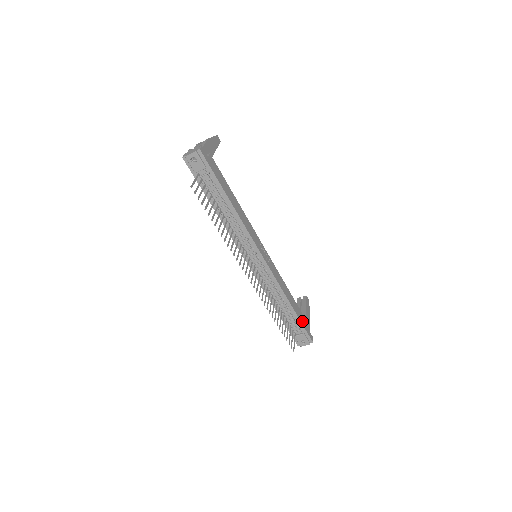
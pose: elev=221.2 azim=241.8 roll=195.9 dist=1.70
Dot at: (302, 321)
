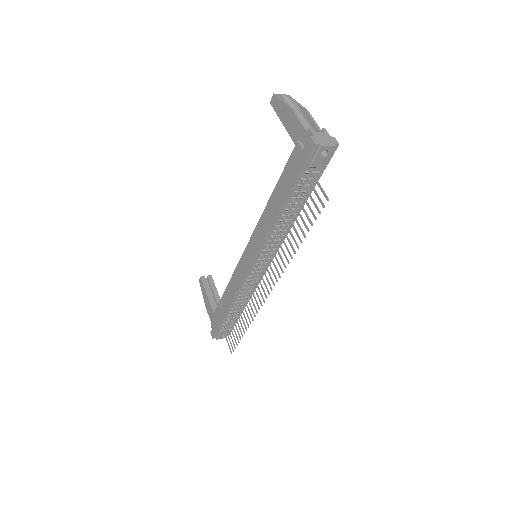
Dot at: occluded
